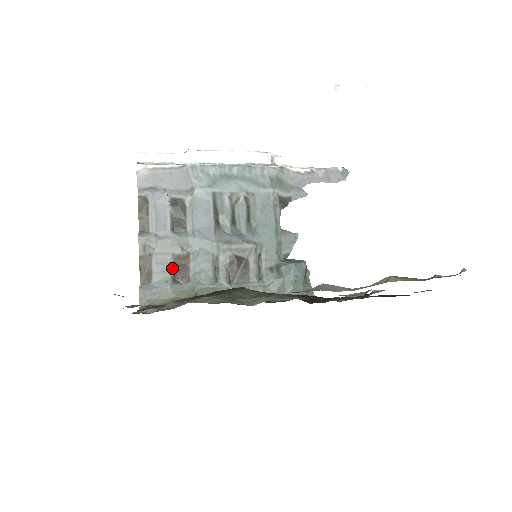
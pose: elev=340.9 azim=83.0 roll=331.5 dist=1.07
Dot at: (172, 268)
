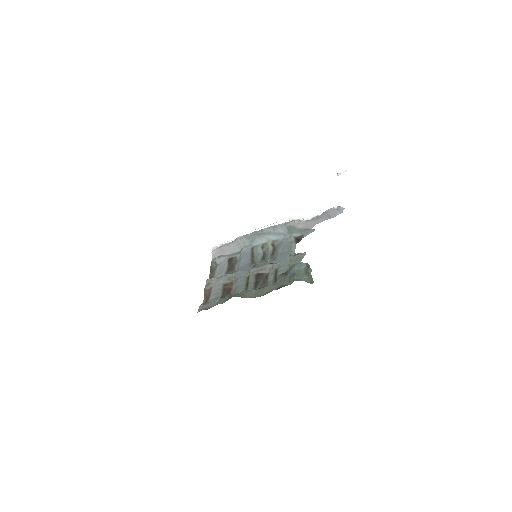
Dot at: (222, 291)
